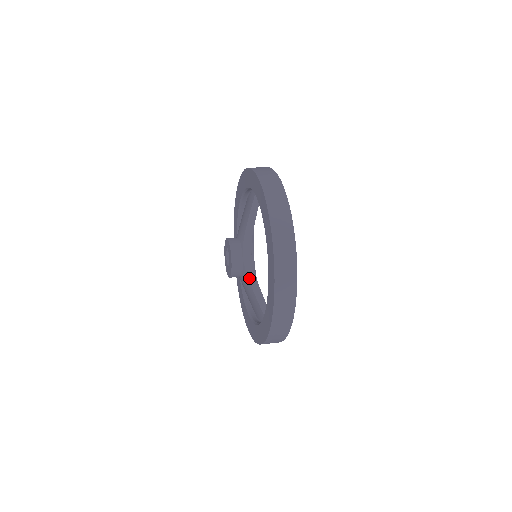
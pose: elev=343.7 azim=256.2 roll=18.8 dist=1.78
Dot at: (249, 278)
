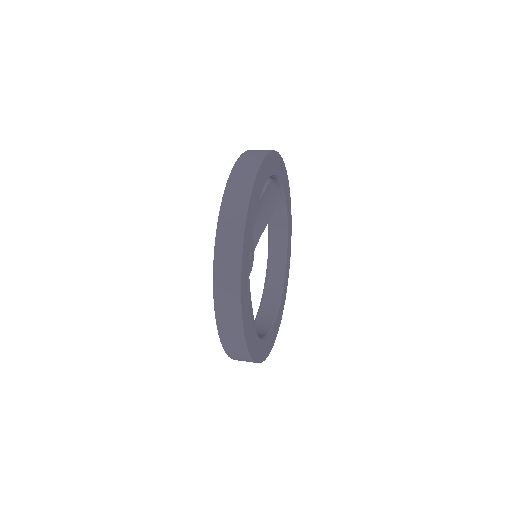
Dot at: occluded
